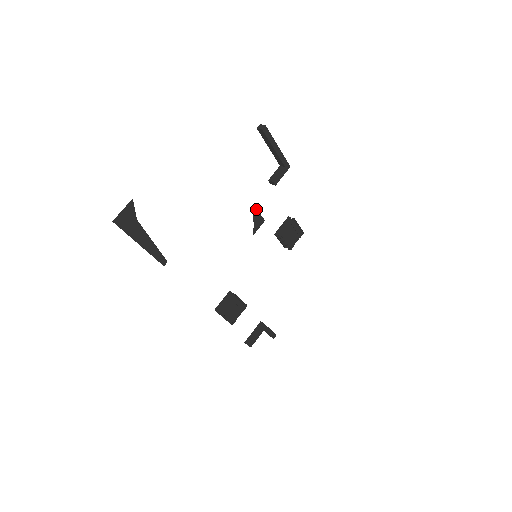
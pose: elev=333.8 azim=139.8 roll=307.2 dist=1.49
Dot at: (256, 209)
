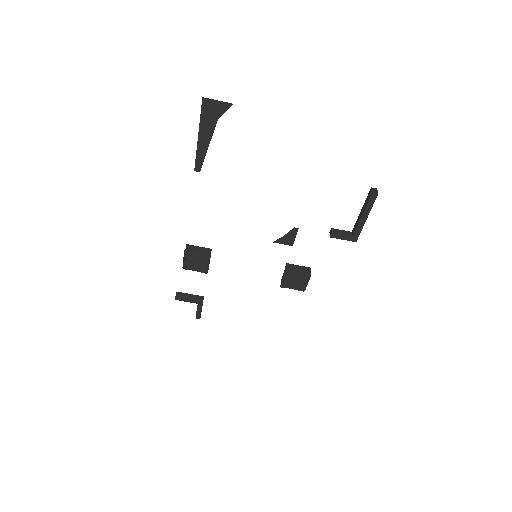
Dot at: (297, 231)
